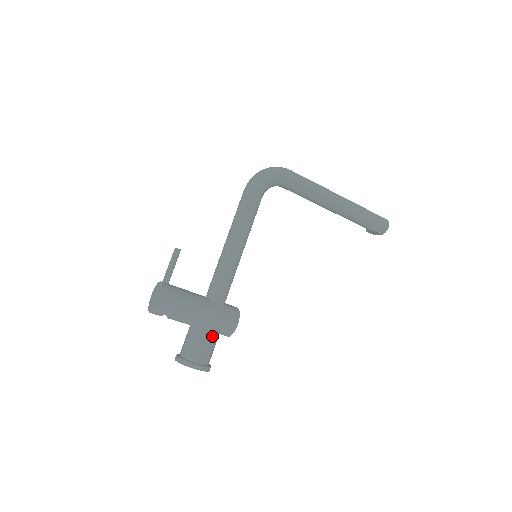
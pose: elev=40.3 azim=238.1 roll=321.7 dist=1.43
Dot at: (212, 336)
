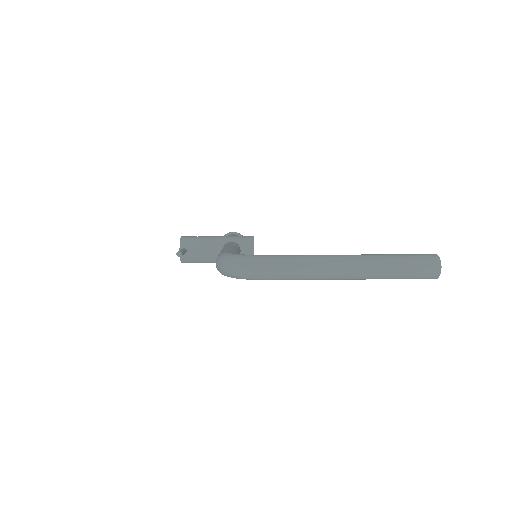
Dot at: occluded
